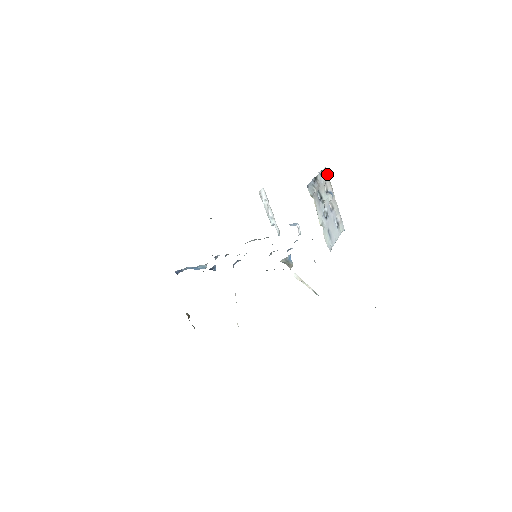
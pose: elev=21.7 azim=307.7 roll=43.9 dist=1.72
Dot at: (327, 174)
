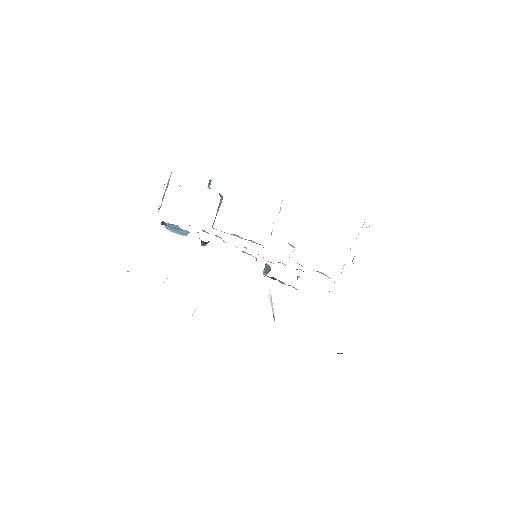
Dot at: occluded
